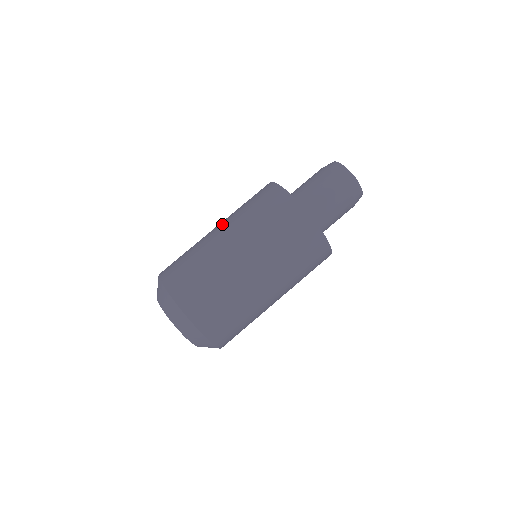
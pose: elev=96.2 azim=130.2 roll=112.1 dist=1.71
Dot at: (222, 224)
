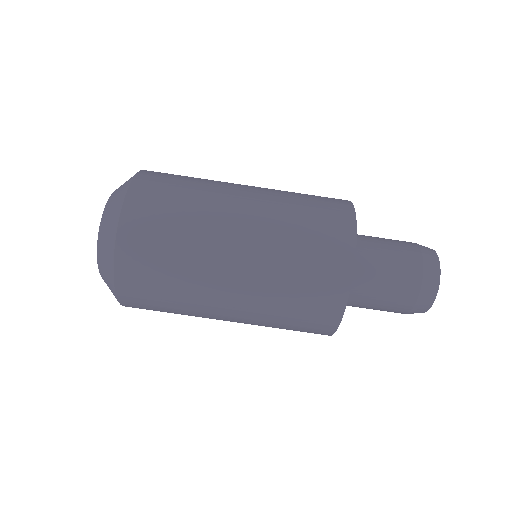
Dot at: occluded
